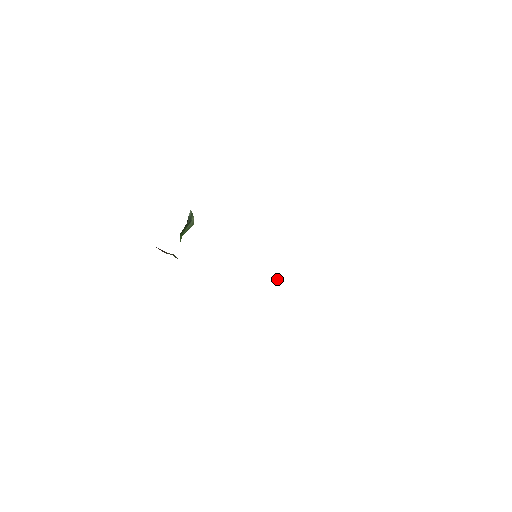
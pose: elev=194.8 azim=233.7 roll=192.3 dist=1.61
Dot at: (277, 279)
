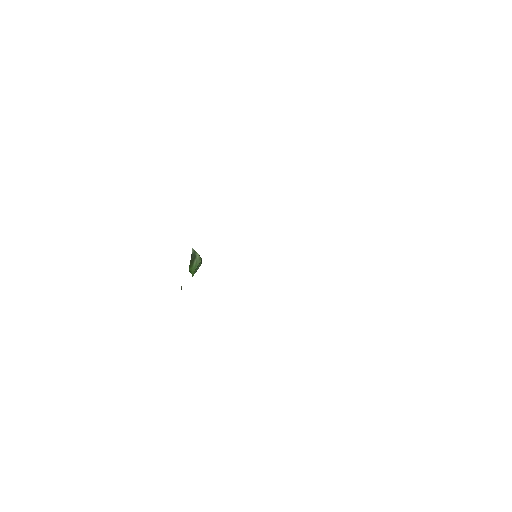
Dot at: occluded
